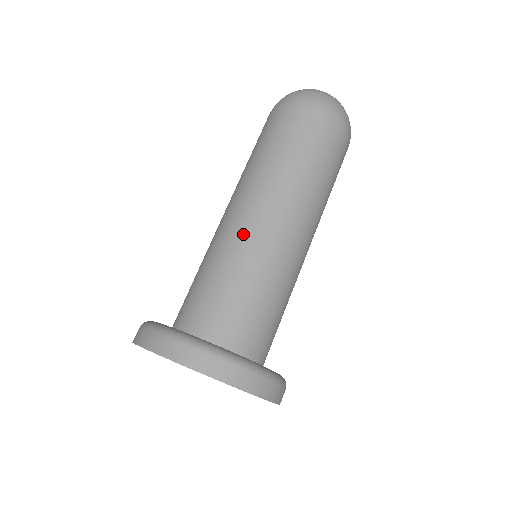
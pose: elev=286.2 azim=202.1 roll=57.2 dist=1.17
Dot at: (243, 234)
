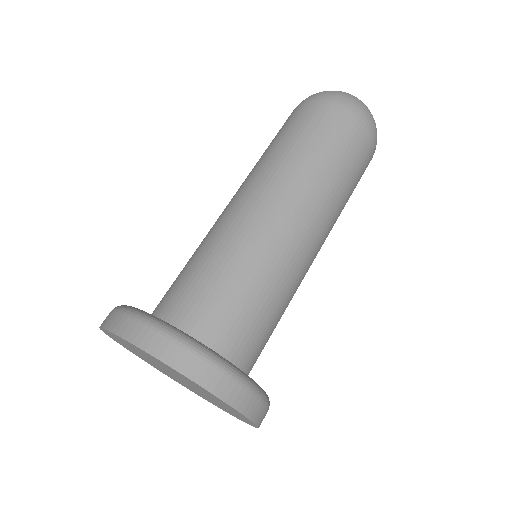
Dot at: (221, 220)
